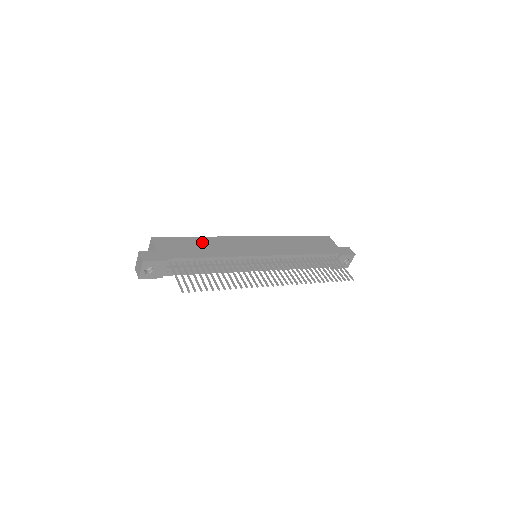
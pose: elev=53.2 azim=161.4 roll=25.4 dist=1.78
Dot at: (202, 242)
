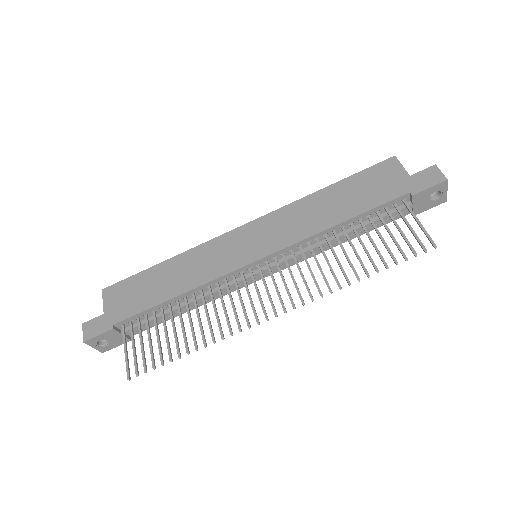
Dot at: (166, 271)
